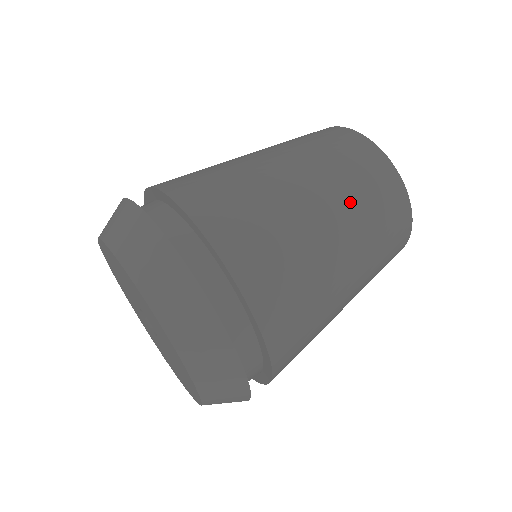
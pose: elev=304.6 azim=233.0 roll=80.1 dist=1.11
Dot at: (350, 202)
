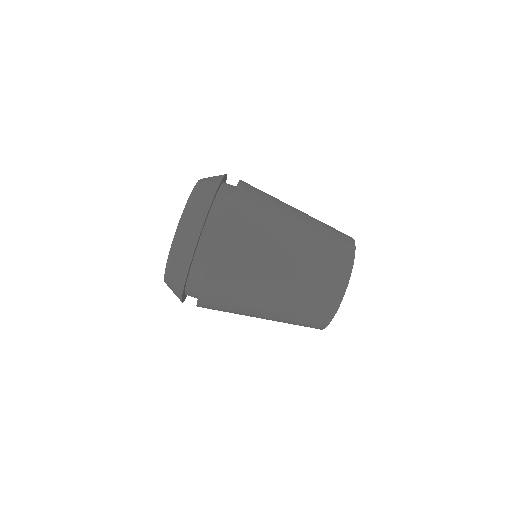
Dot at: (309, 256)
